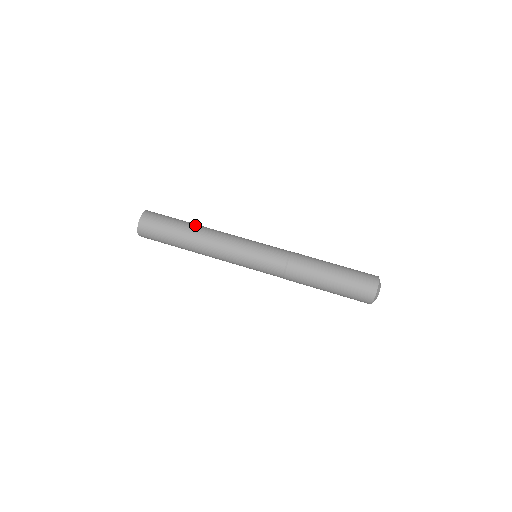
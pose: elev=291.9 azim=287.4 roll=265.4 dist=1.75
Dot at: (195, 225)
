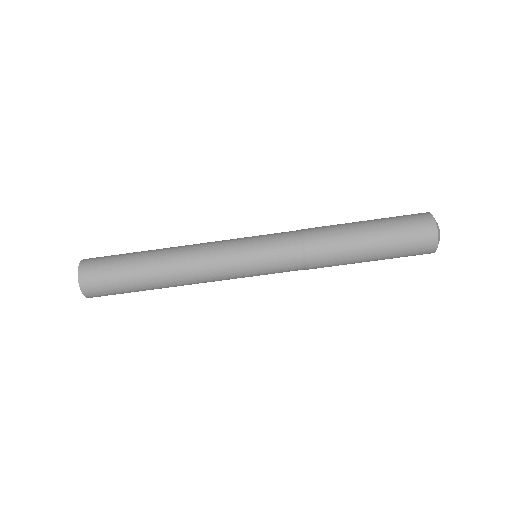
Dot at: (157, 250)
